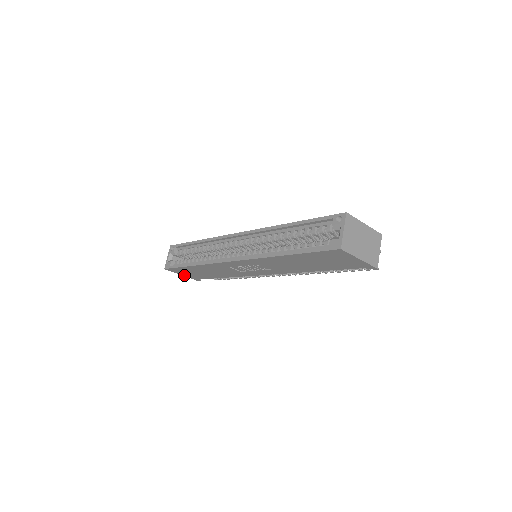
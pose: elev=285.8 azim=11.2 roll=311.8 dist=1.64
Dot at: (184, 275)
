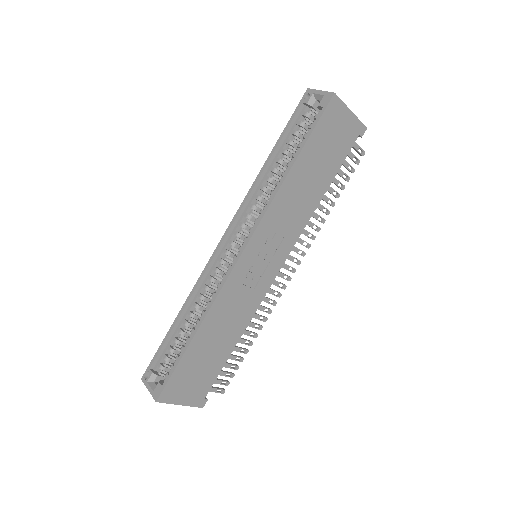
Dot at: (184, 401)
